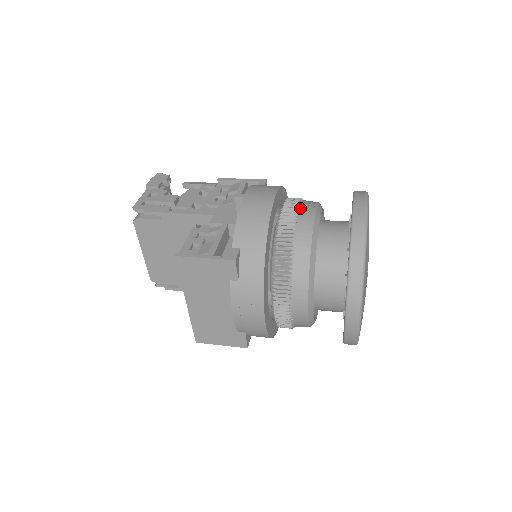
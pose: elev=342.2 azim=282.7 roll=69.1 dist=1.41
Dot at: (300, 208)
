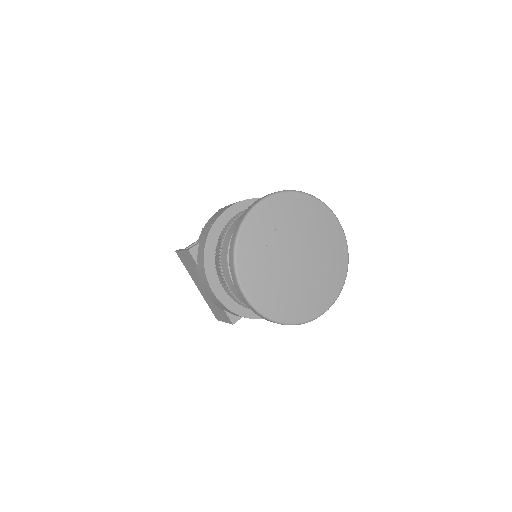
Dot at: occluded
